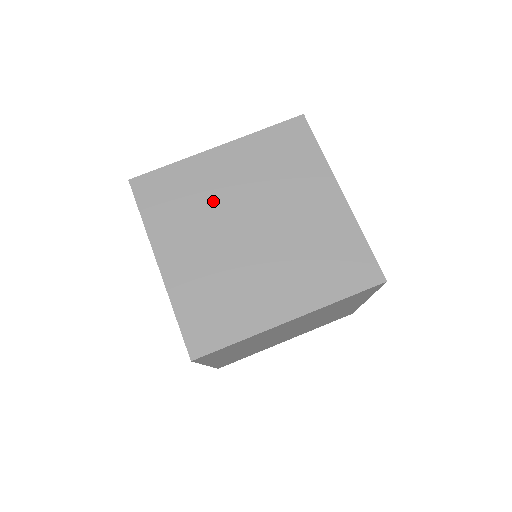
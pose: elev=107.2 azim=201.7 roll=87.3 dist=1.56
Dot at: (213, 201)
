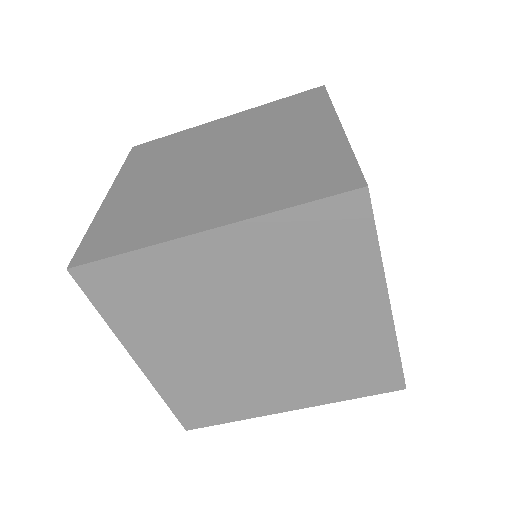
Dot at: (203, 304)
